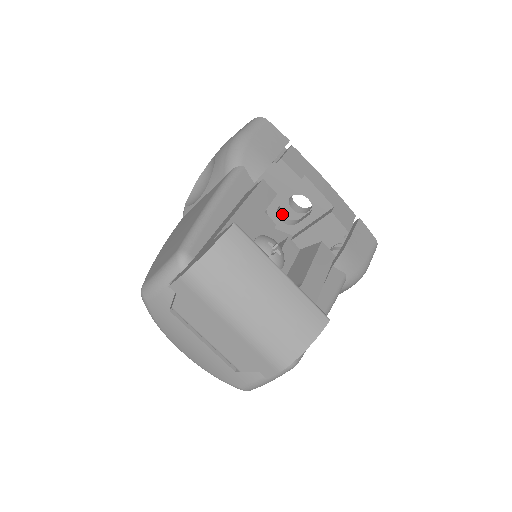
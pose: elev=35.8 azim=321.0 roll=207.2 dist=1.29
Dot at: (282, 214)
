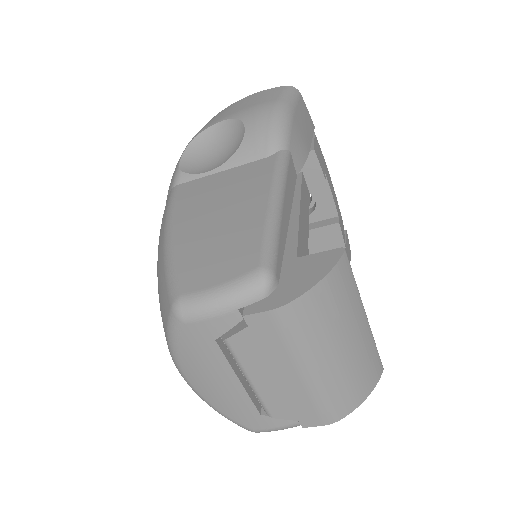
Dot at: occluded
